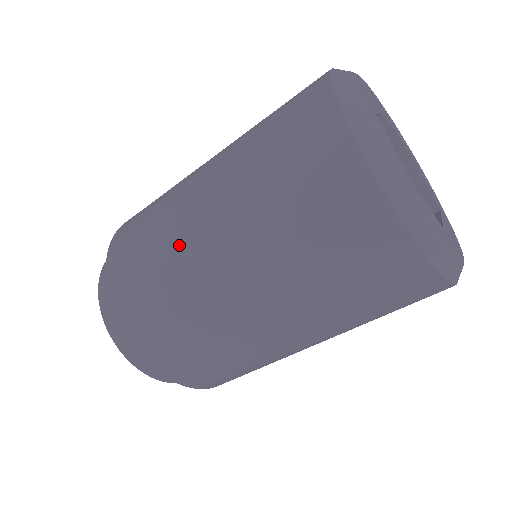
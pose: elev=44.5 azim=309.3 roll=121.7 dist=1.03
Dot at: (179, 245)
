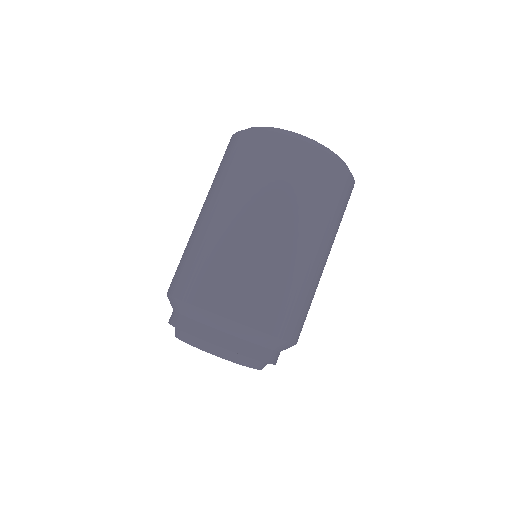
Dot at: occluded
